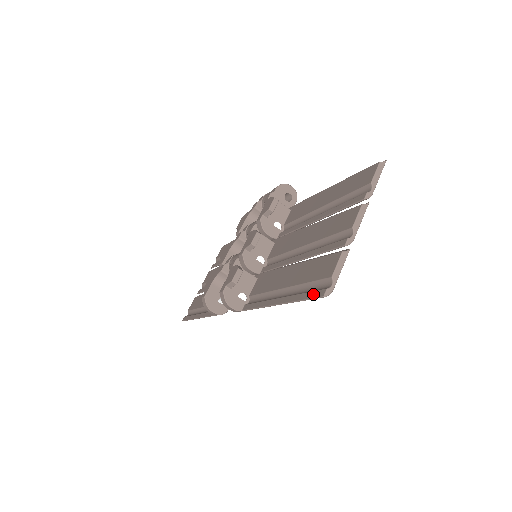
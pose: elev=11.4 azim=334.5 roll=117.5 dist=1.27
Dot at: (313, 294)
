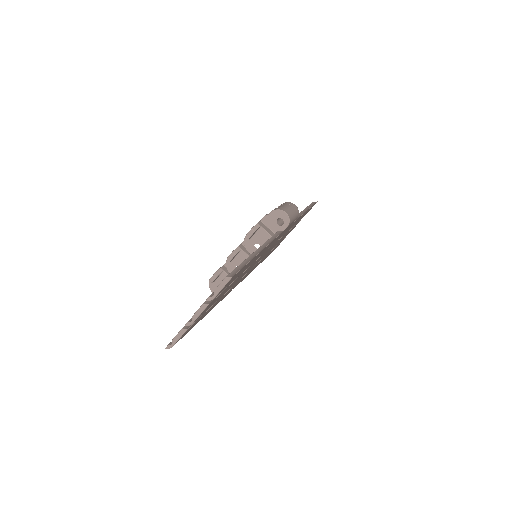
Dot at: occluded
